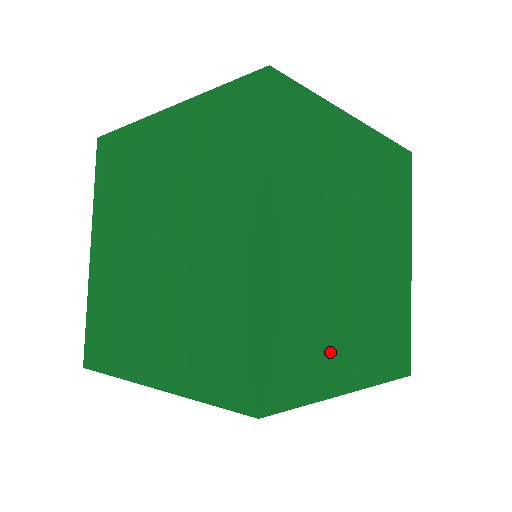
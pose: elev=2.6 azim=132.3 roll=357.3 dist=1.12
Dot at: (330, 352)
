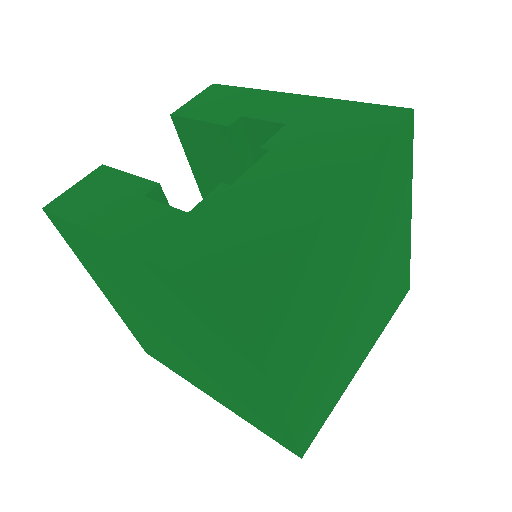
Dot at: (342, 373)
